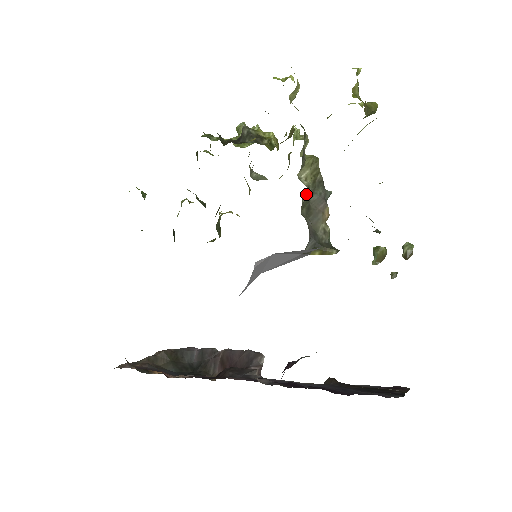
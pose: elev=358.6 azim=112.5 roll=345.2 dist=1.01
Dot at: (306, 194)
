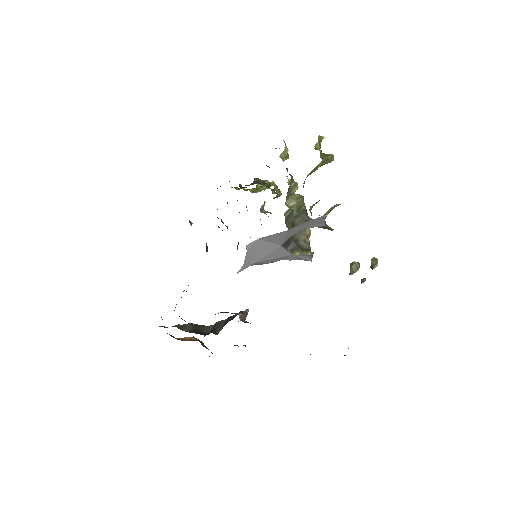
Dot at: (288, 212)
